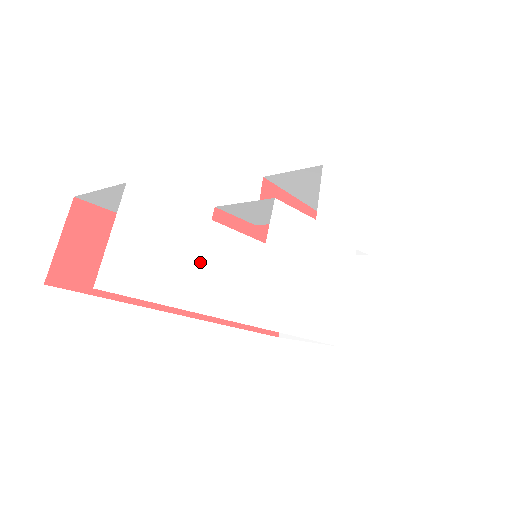
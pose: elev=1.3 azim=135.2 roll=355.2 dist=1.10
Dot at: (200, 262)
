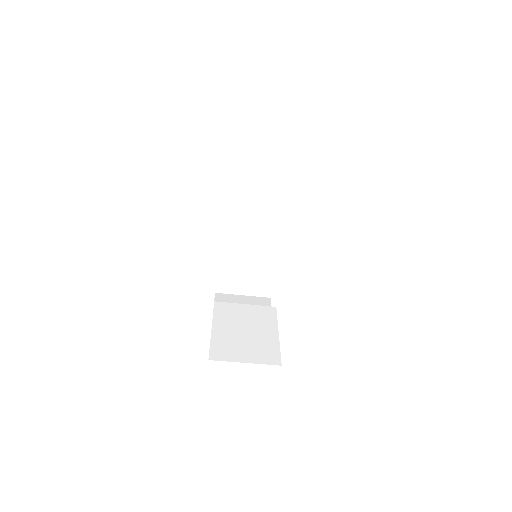
Dot at: occluded
